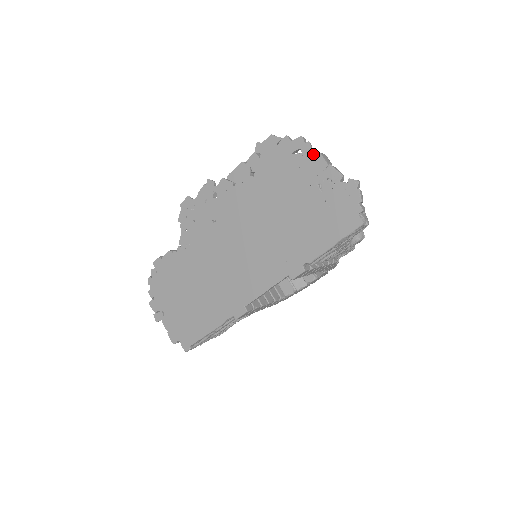
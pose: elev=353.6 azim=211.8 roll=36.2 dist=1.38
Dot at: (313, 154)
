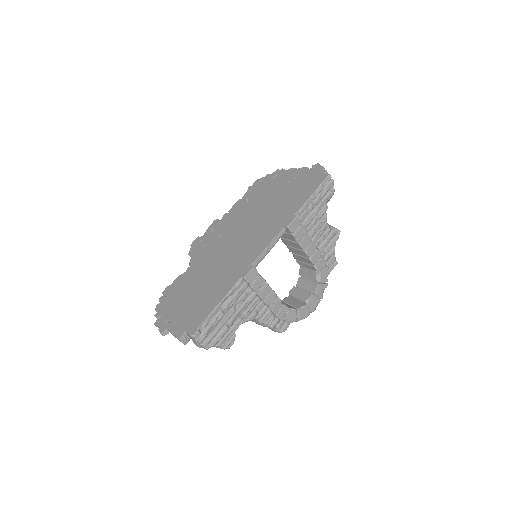
Dot at: (286, 171)
